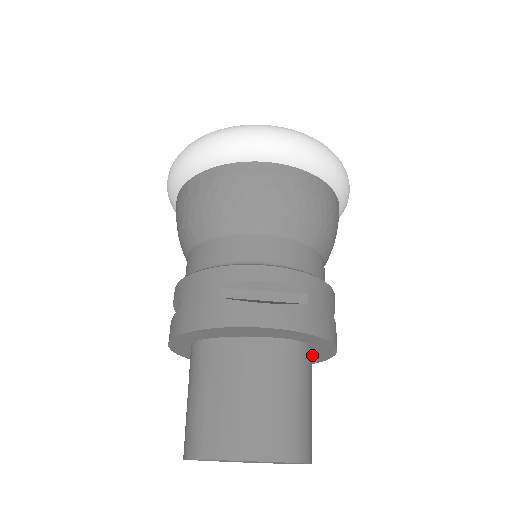
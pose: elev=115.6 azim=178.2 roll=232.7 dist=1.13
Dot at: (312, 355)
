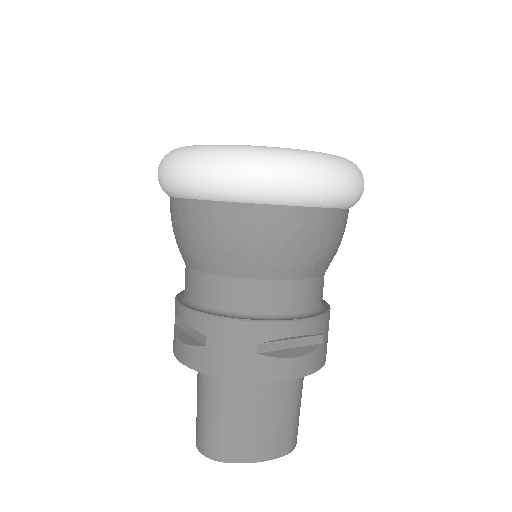
Dot at: occluded
